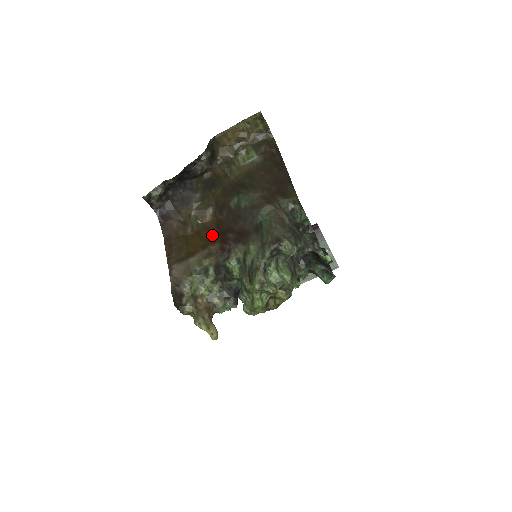
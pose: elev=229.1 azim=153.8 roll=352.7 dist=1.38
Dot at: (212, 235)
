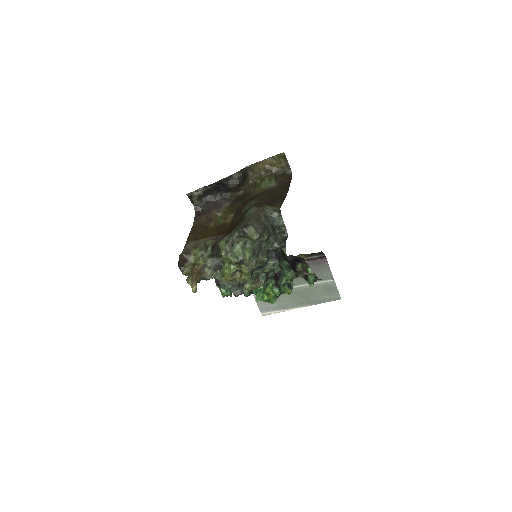
Dot at: (225, 230)
